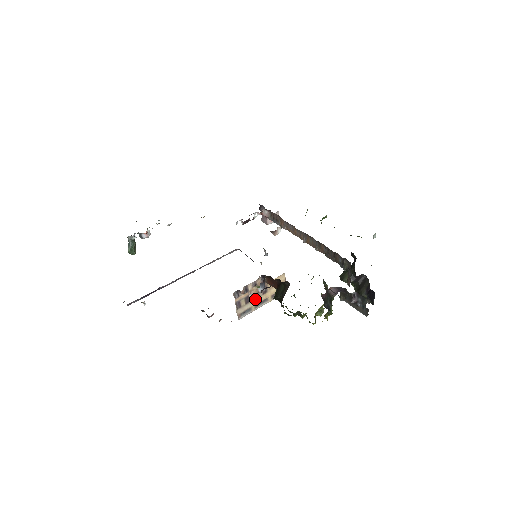
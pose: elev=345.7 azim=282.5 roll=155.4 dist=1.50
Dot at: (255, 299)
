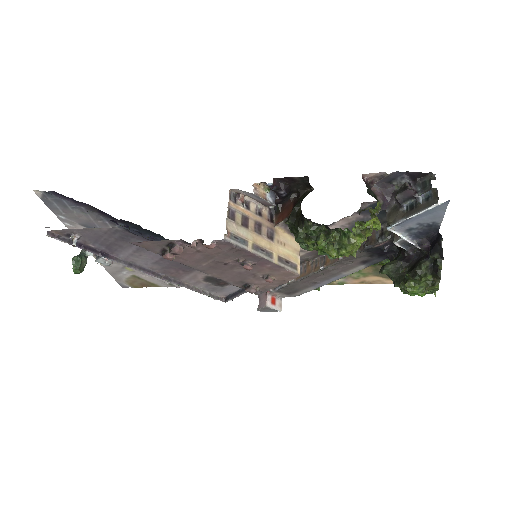
Dot at: (255, 234)
